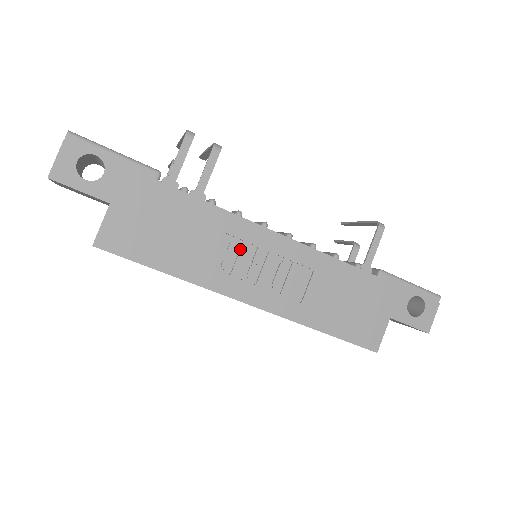
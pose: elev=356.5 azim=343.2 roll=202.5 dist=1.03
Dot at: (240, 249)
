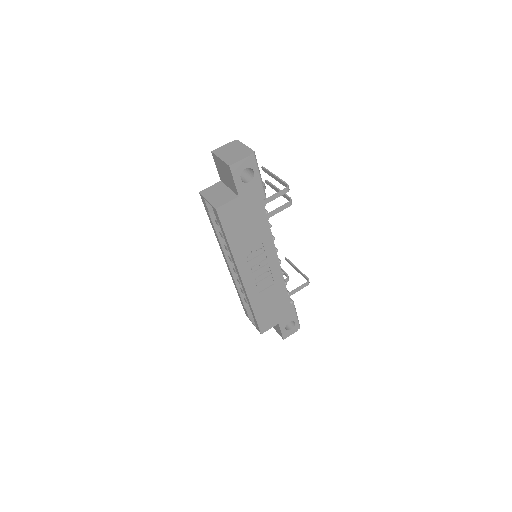
Dot at: (261, 254)
